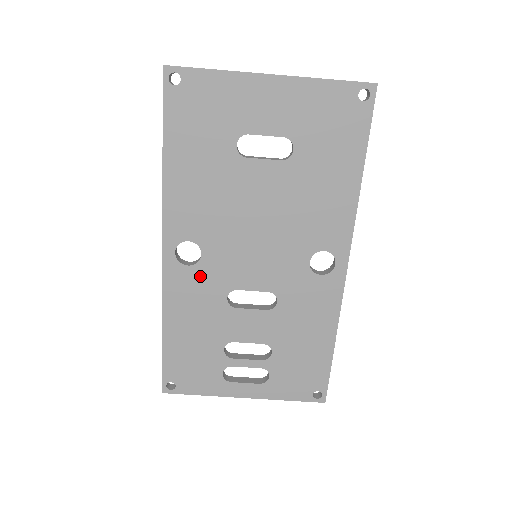
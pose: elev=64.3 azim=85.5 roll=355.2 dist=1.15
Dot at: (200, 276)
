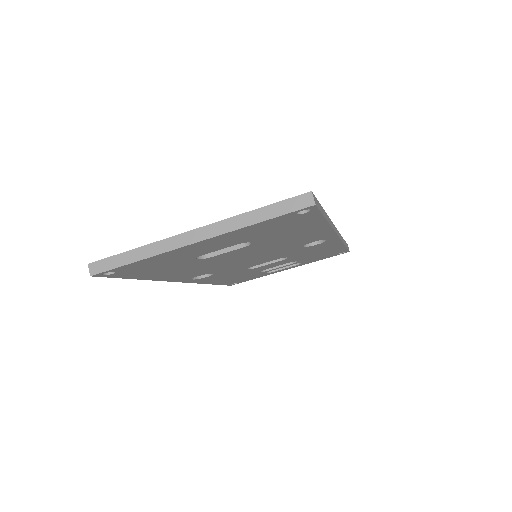
Dot at: occluded
